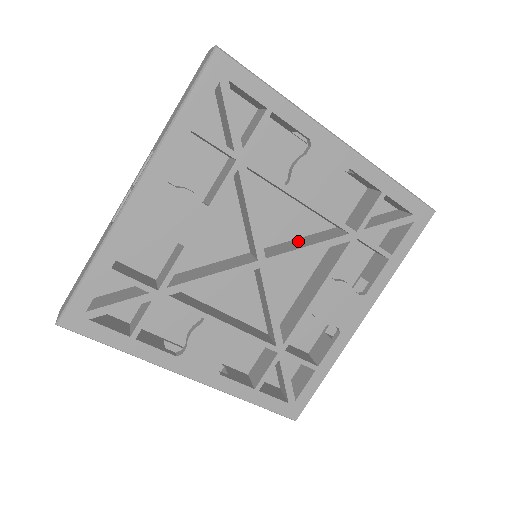
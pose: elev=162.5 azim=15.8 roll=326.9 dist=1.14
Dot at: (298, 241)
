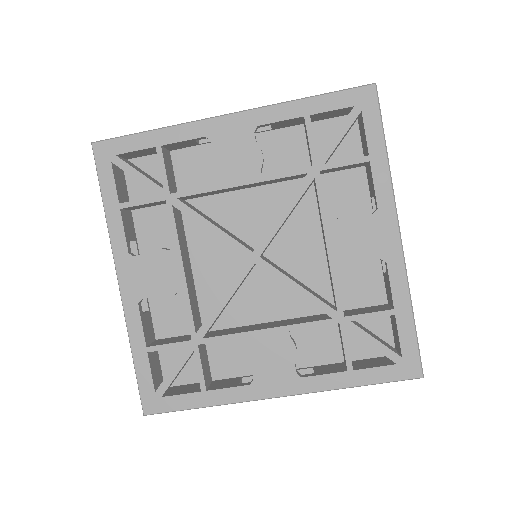
Dot at: occluded
